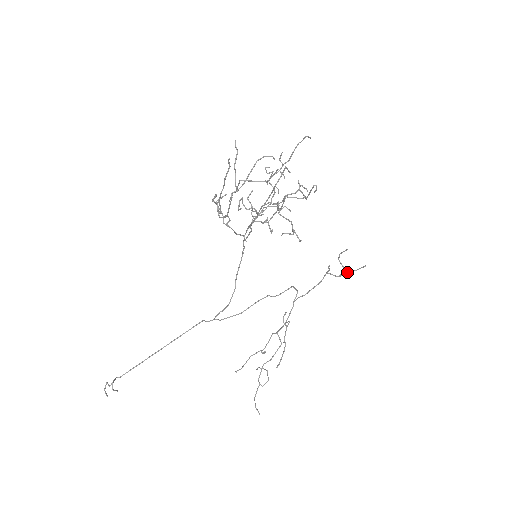
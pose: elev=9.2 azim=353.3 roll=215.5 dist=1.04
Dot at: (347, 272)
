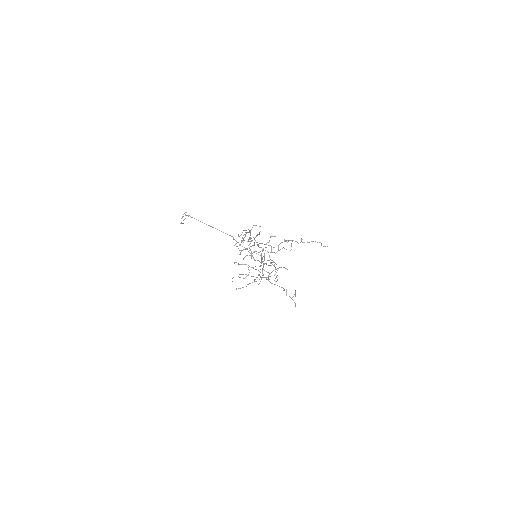
Dot at: occluded
